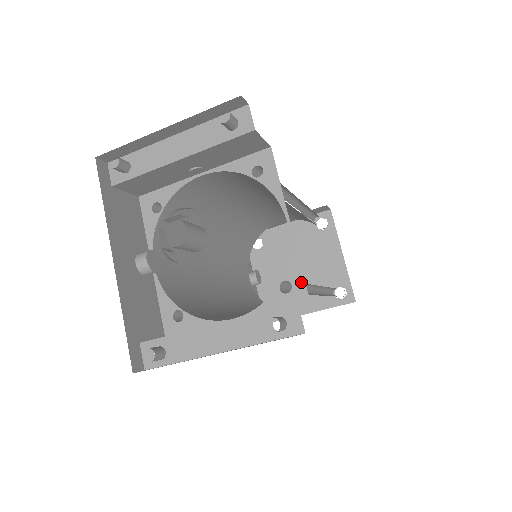
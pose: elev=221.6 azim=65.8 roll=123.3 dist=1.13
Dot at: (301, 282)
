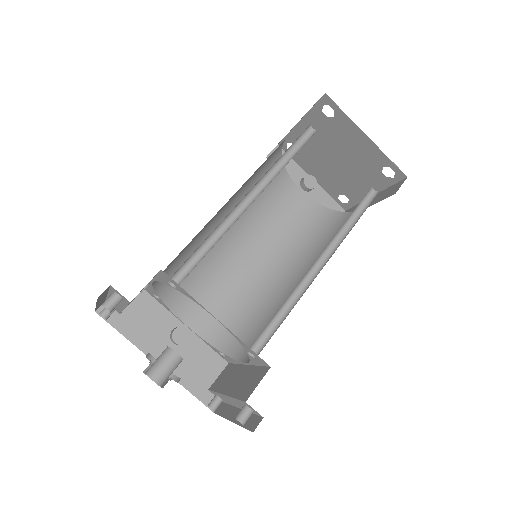
Dot at: (256, 355)
